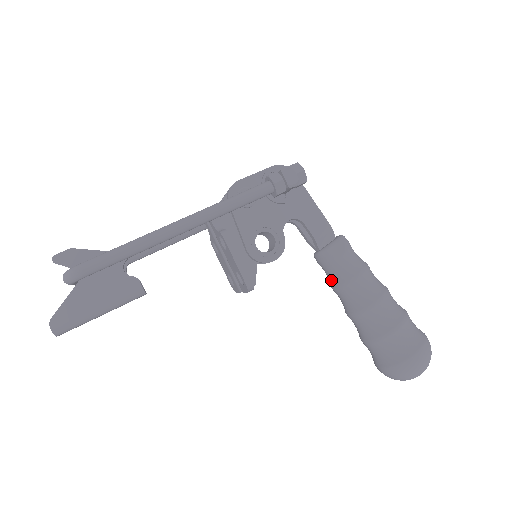
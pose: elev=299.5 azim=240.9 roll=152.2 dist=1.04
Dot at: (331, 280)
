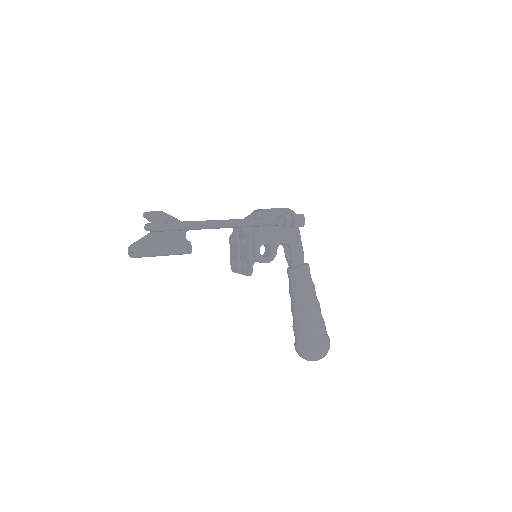
Dot at: (291, 287)
